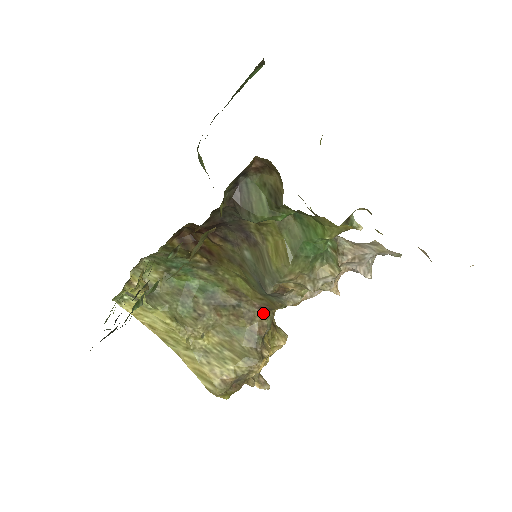
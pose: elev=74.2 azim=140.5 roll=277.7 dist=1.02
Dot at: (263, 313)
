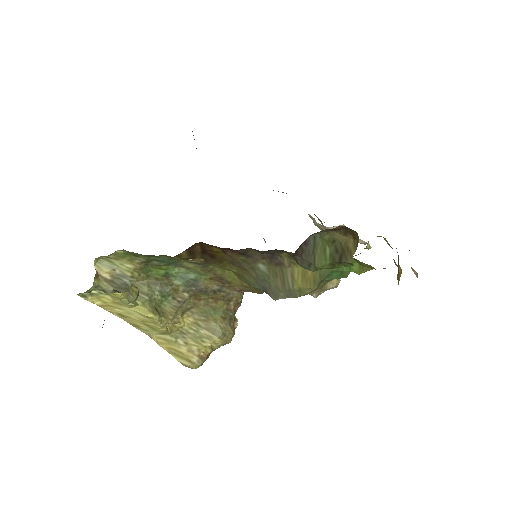
Dot at: (240, 294)
